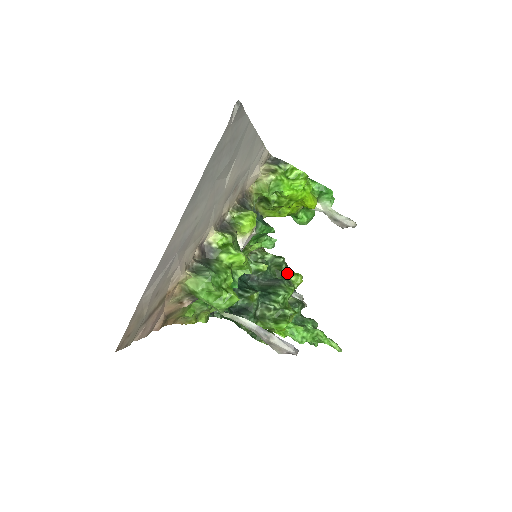
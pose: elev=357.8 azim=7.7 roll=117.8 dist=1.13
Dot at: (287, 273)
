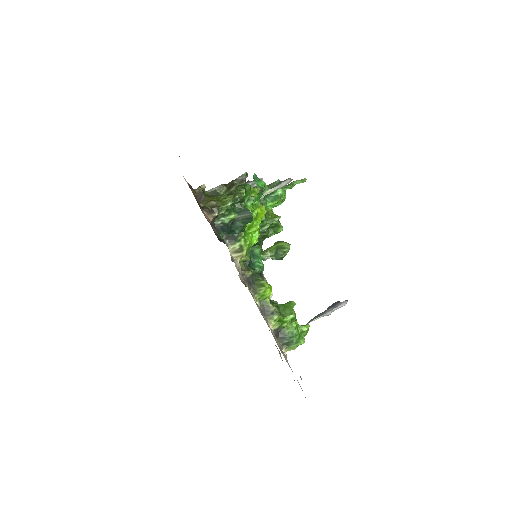
Dot at: occluded
